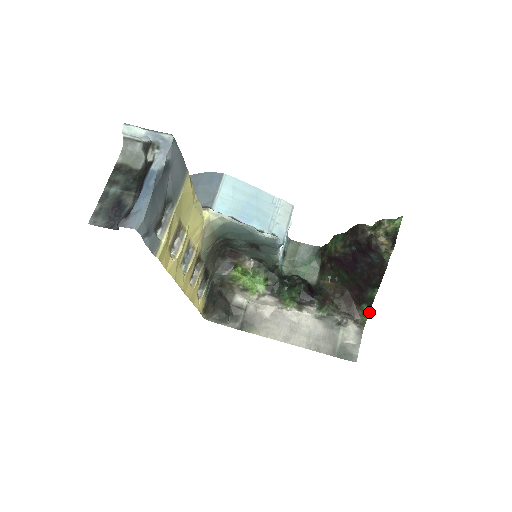
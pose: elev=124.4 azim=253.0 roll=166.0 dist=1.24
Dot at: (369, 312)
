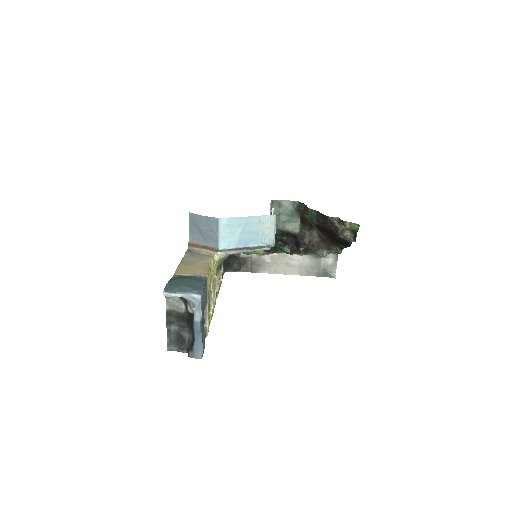
Dot at: (341, 252)
